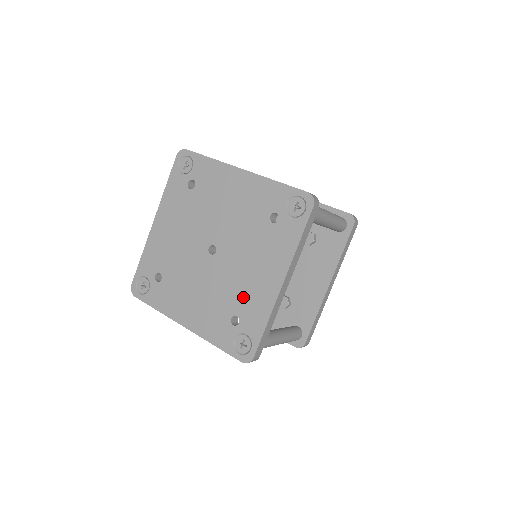
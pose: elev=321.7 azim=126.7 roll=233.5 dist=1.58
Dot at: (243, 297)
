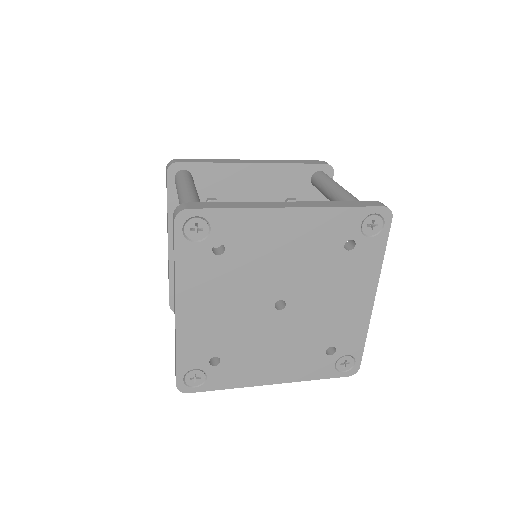
Dot at: (334, 329)
